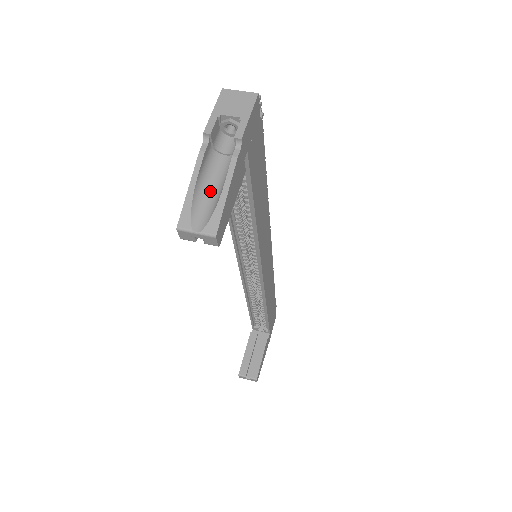
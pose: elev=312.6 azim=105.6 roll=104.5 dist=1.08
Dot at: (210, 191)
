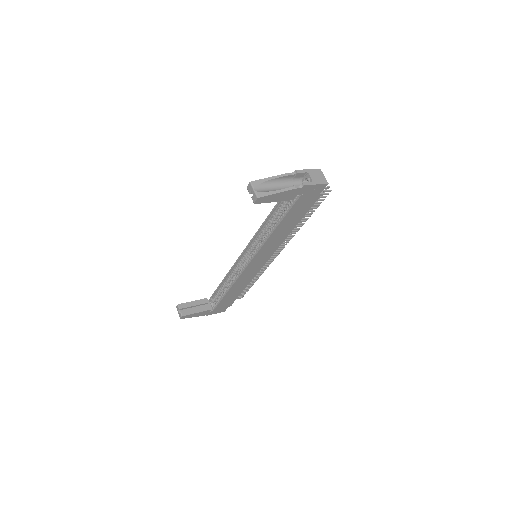
Dot at: (274, 187)
